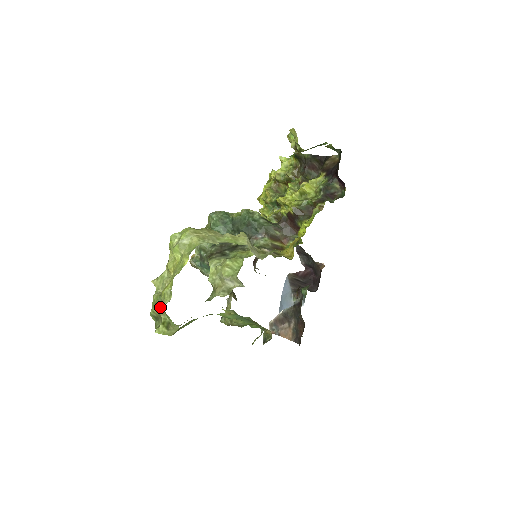
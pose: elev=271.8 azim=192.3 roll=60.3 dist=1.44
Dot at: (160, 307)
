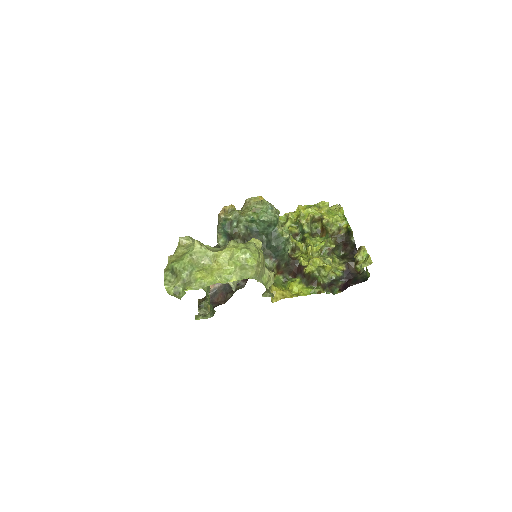
Dot at: (185, 277)
